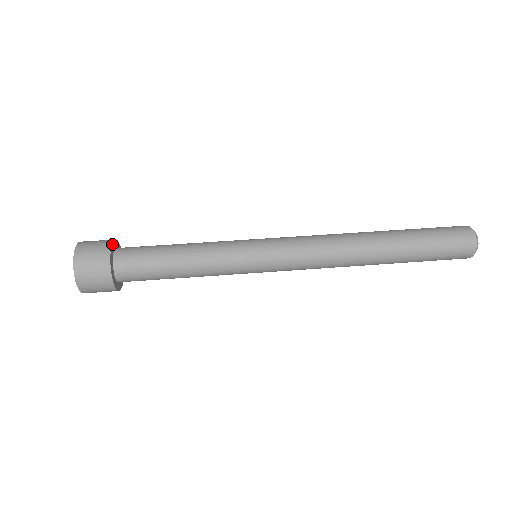
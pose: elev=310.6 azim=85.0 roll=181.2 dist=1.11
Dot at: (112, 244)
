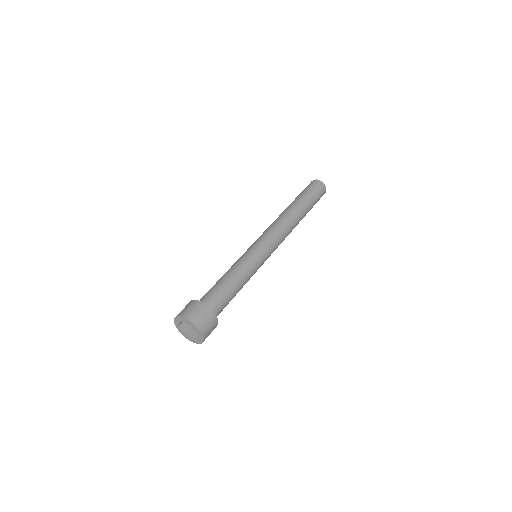
Dot at: (197, 301)
